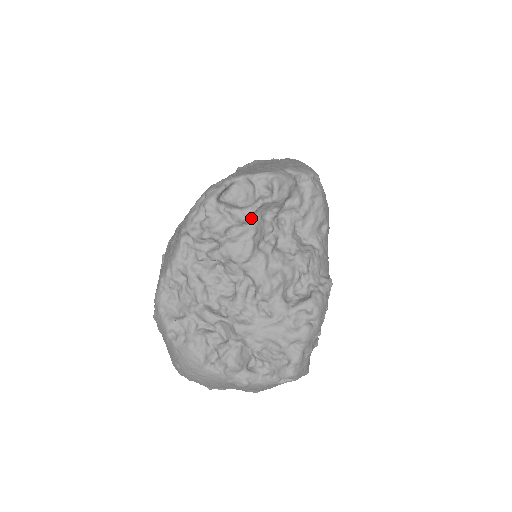
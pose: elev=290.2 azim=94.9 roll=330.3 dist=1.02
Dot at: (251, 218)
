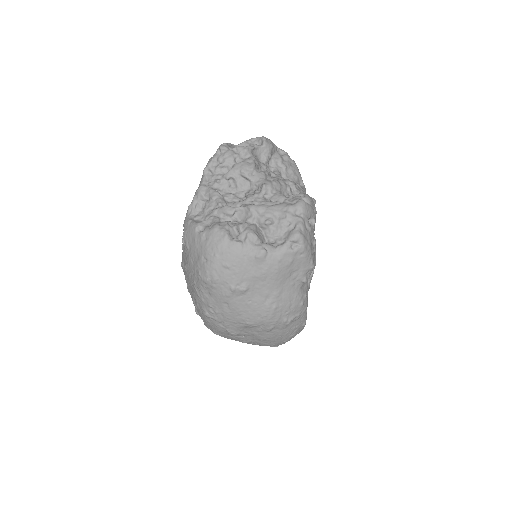
Dot at: (251, 152)
